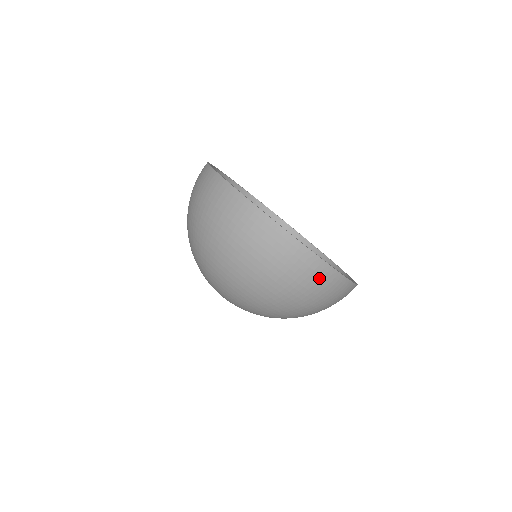
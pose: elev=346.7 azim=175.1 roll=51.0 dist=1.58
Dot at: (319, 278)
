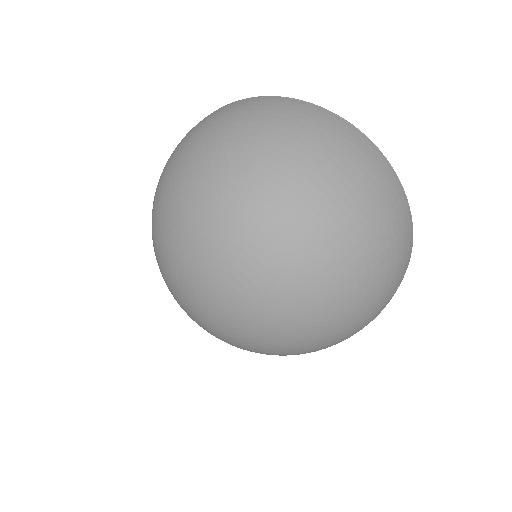
Dot at: (374, 162)
